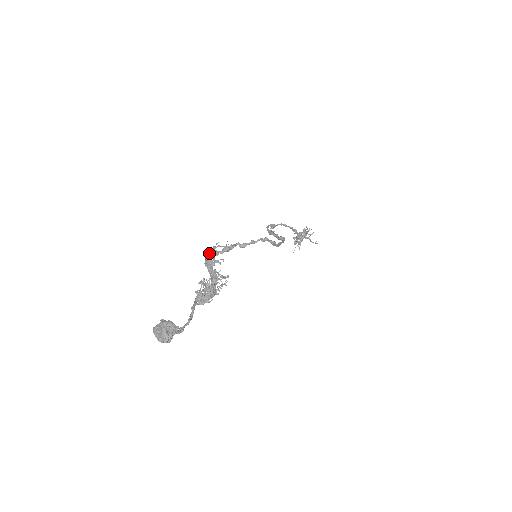
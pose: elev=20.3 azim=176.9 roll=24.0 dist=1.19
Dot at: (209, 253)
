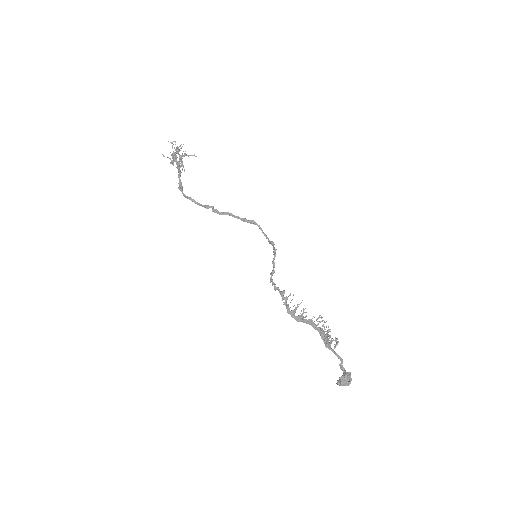
Dot at: (293, 313)
